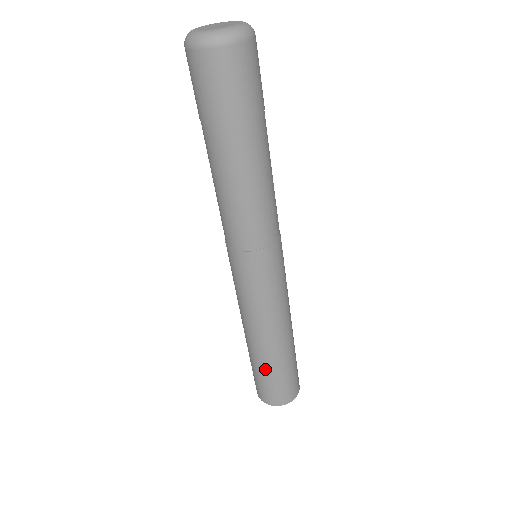
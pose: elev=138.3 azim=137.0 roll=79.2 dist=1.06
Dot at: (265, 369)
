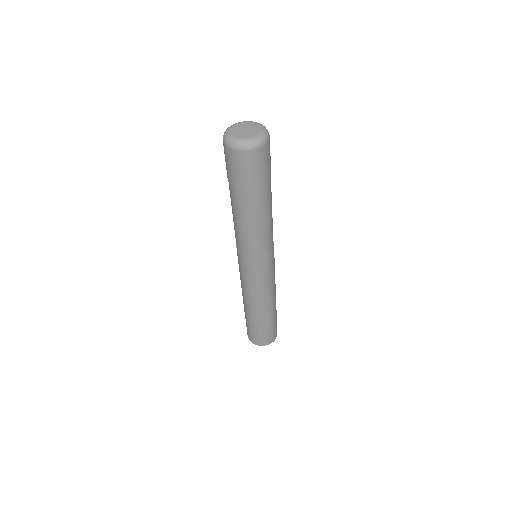
Dot at: (254, 324)
